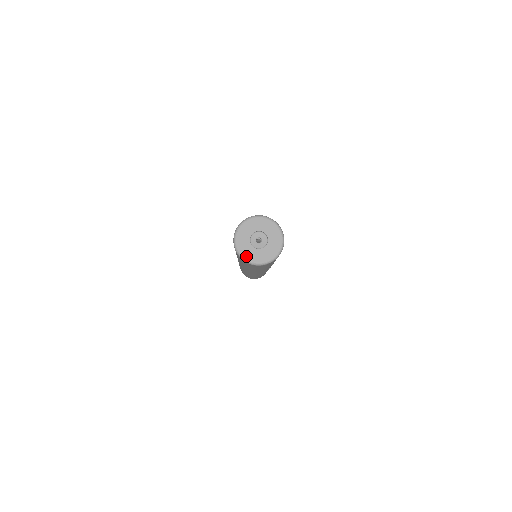
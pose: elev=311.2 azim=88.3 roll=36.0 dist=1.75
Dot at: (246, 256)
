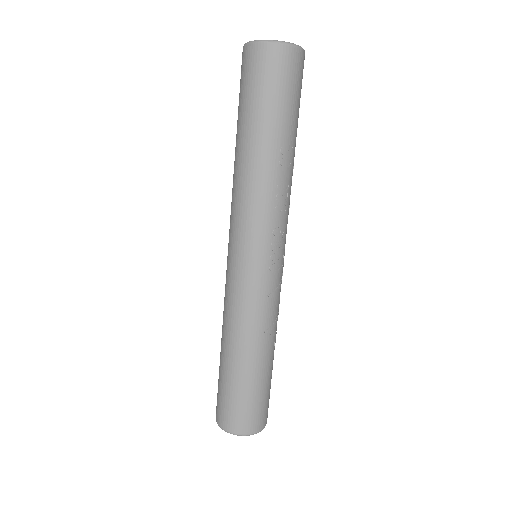
Dot at: (254, 42)
